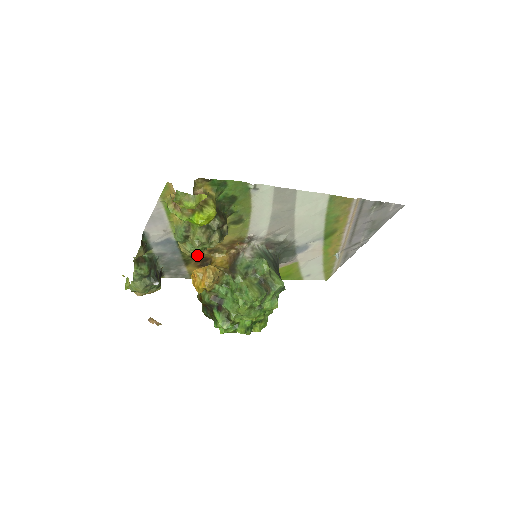
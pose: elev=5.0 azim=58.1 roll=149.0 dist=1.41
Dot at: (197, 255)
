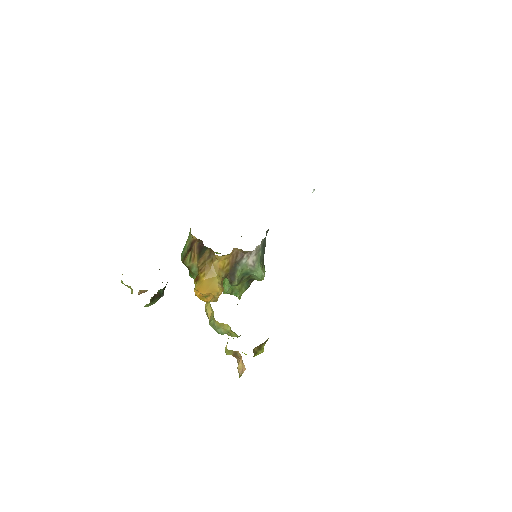
Dot at: occluded
